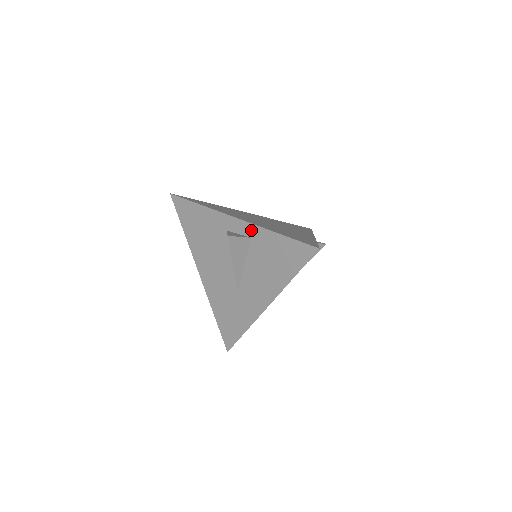
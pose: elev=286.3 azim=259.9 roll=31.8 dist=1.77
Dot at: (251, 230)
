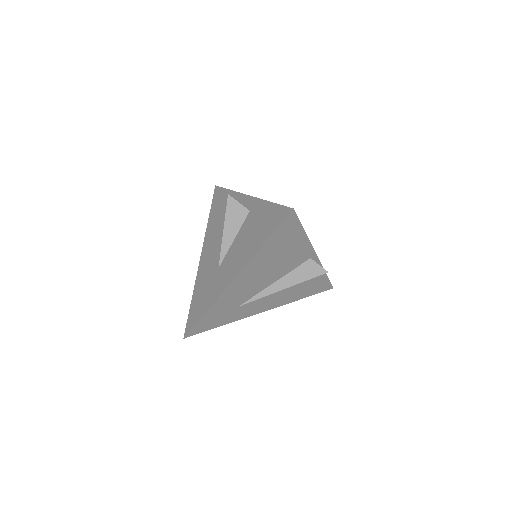
Dot at: (253, 203)
